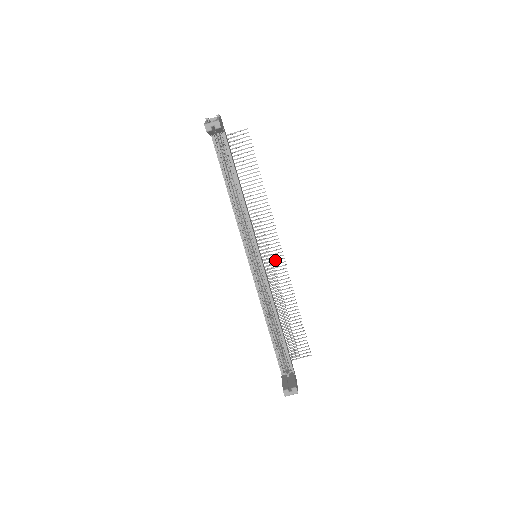
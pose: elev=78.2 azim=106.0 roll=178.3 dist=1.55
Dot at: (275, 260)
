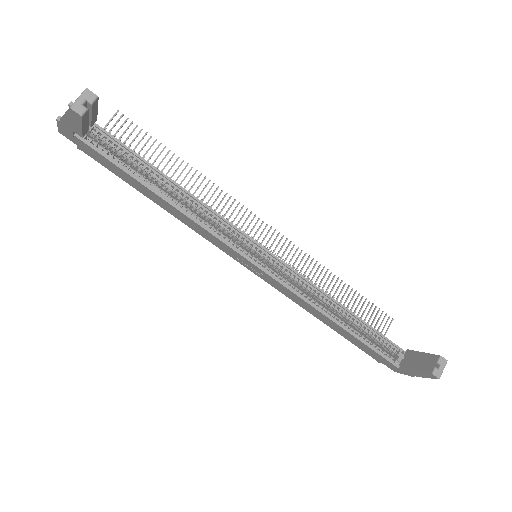
Dot at: occluded
